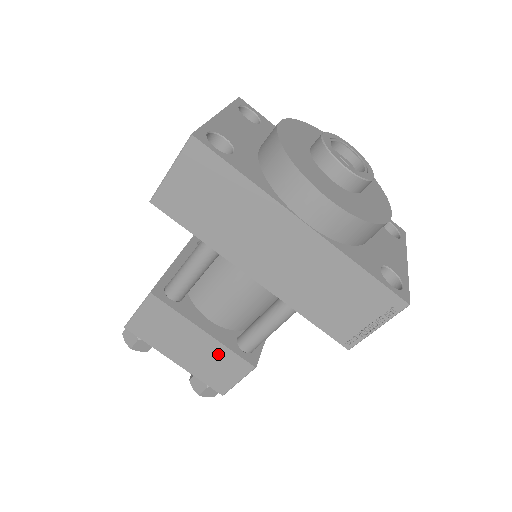
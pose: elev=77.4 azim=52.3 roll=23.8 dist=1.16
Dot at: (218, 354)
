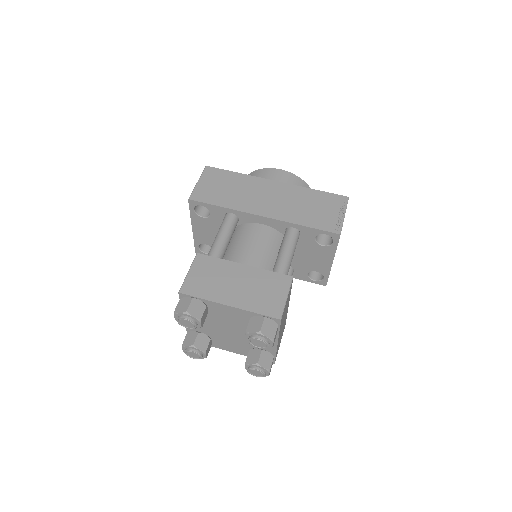
Dot at: (261, 279)
